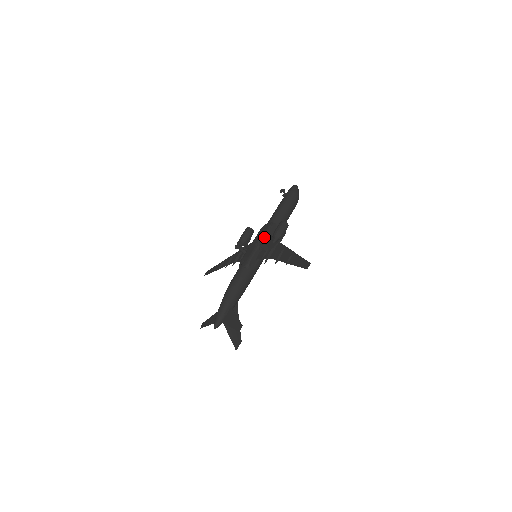
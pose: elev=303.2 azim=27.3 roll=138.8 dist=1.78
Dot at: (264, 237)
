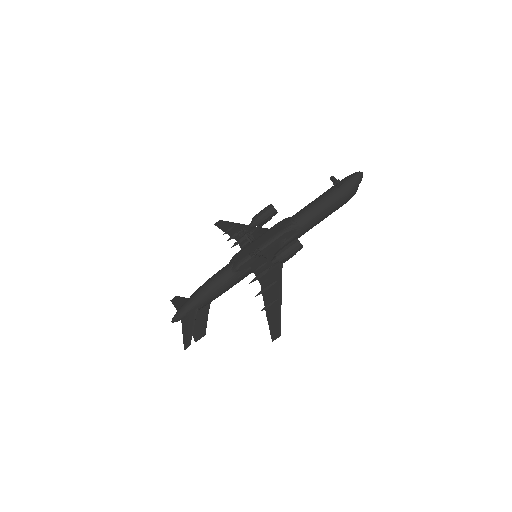
Dot at: (272, 241)
